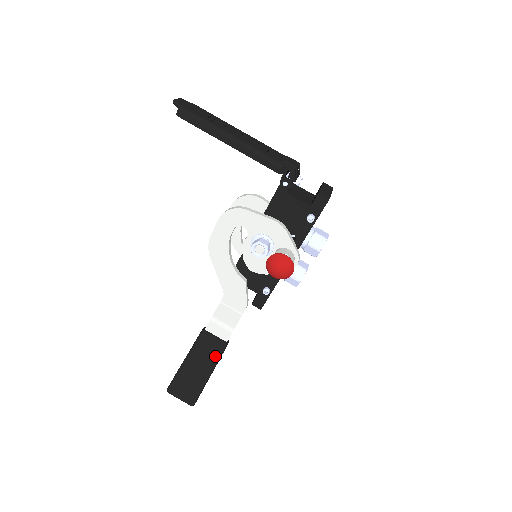
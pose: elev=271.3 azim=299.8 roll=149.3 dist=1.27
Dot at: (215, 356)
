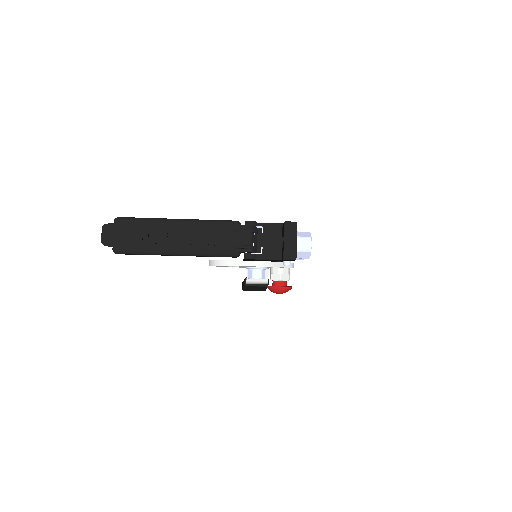
Dot at: occluded
